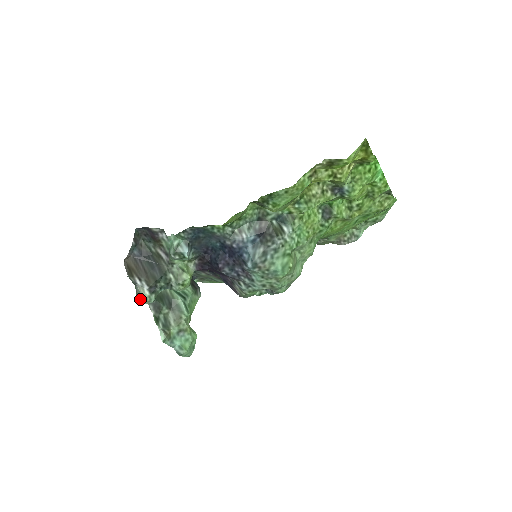
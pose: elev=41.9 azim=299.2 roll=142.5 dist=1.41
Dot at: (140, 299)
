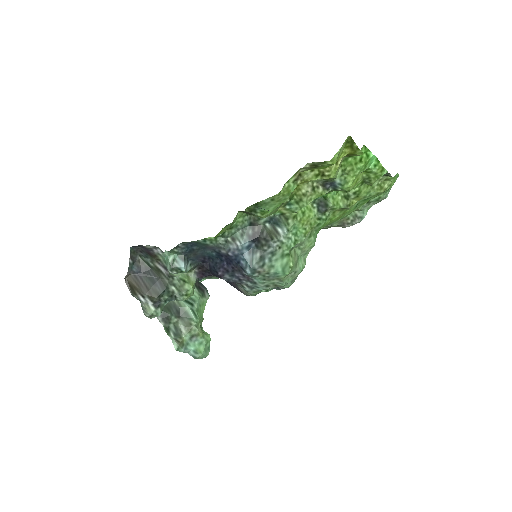
Dot at: (147, 315)
